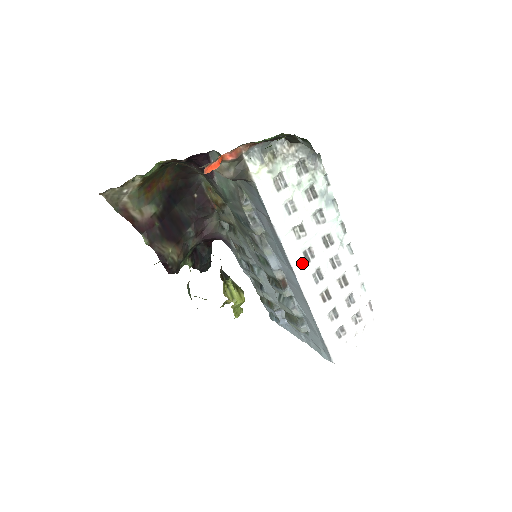
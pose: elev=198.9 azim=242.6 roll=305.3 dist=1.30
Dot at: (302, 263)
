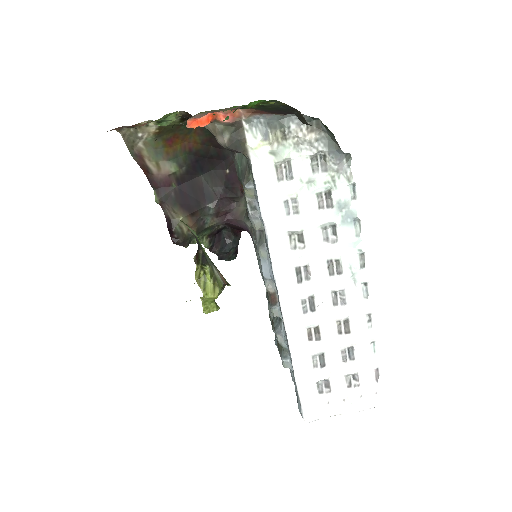
Dot at: (290, 280)
